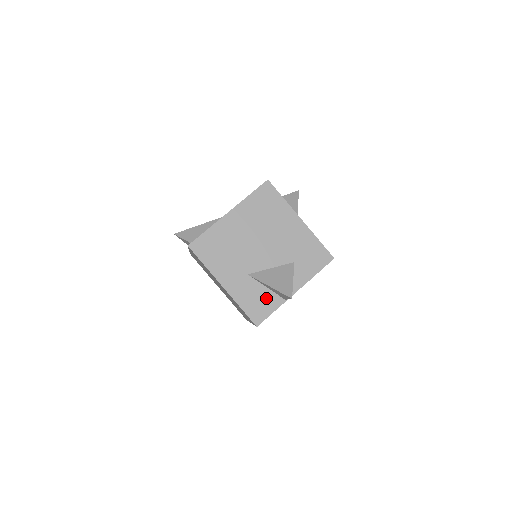
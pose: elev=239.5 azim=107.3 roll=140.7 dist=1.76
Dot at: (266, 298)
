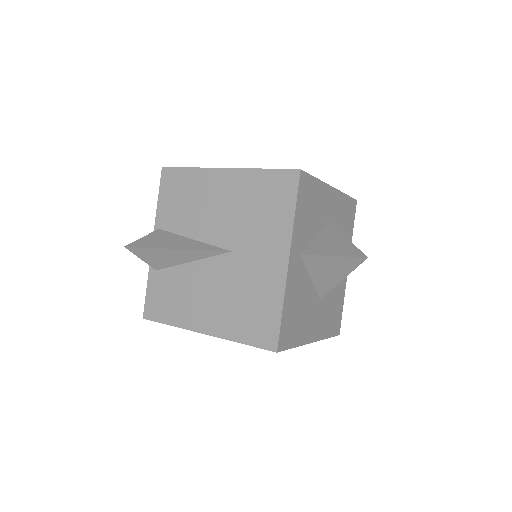
Dot at: occluded
